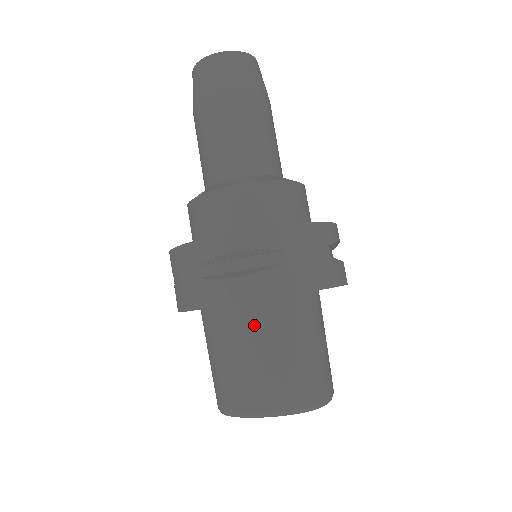
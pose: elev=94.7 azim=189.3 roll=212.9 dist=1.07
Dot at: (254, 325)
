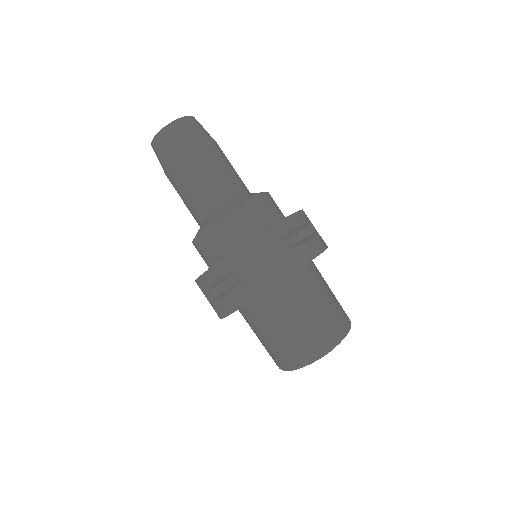
Dot at: (258, 316)
